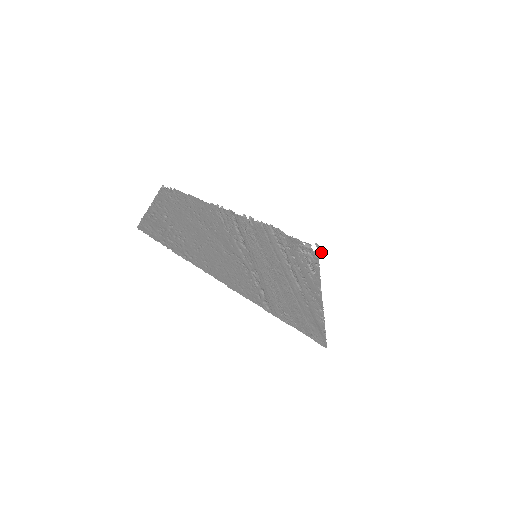
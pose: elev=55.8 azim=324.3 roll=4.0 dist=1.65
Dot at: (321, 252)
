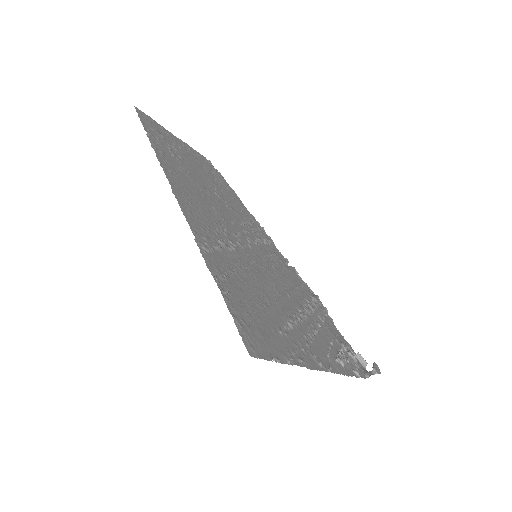
Dot at: (375, 371)
